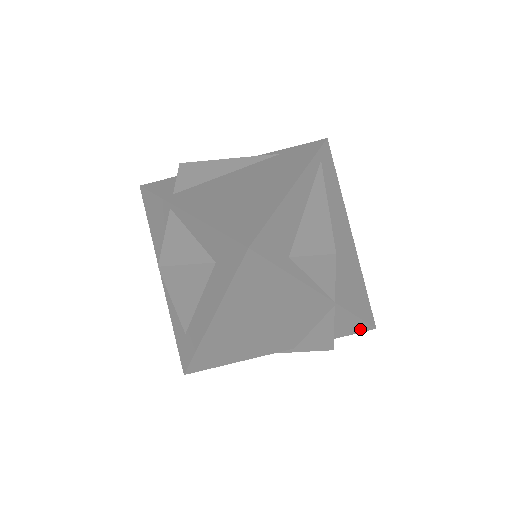
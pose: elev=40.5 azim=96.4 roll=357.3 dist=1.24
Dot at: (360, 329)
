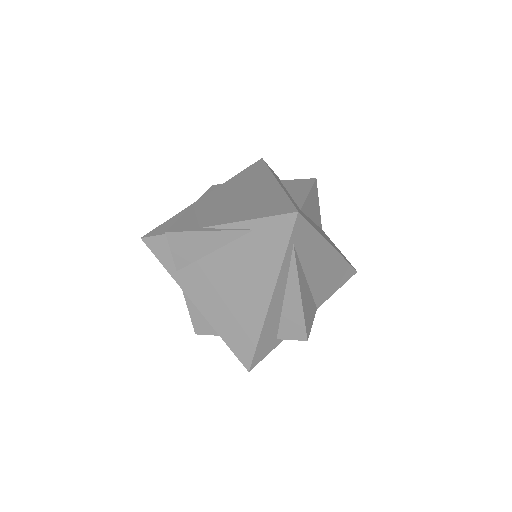
Dot at: occluded
